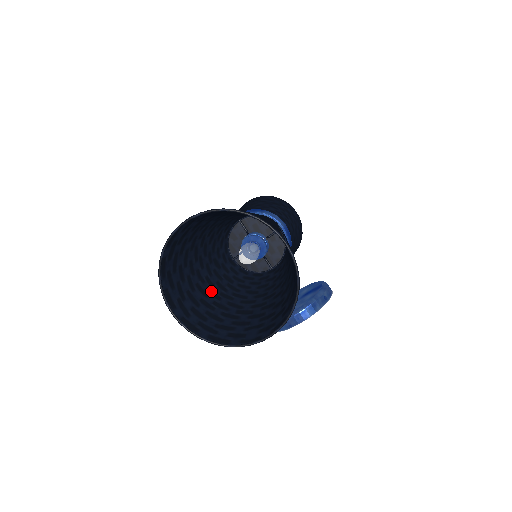
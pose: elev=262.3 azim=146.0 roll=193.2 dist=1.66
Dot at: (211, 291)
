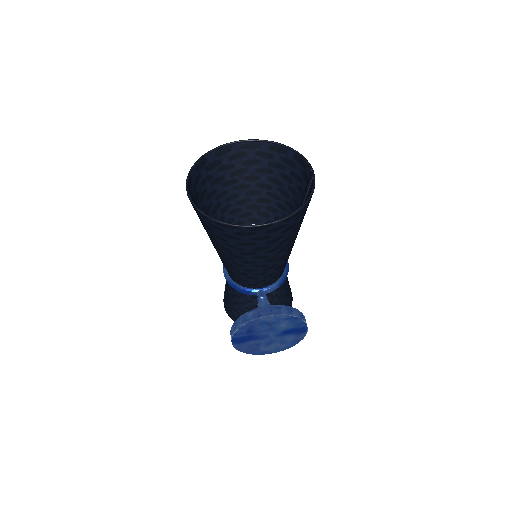
Dot at: occluded
